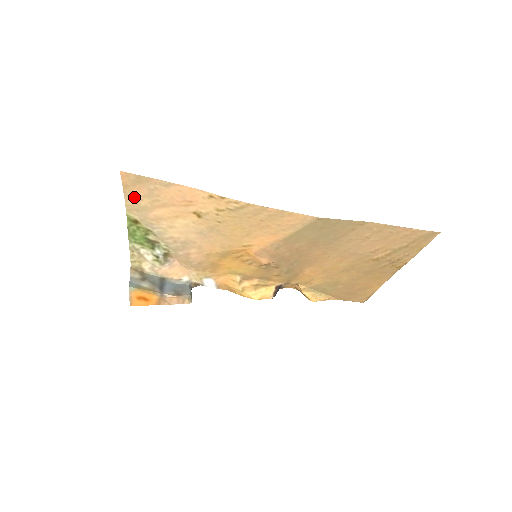
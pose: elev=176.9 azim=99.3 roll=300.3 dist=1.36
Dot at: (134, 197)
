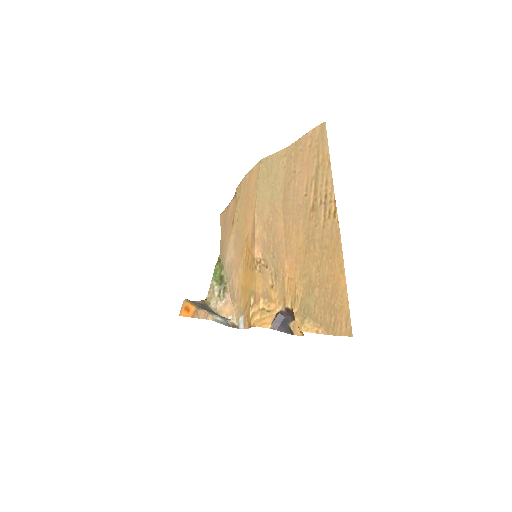
Dot at: (222, 236)
